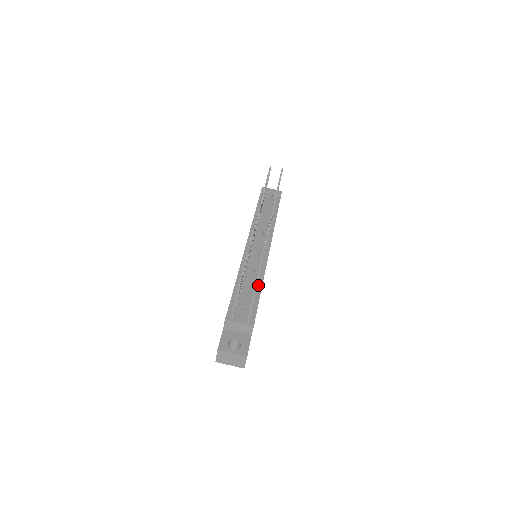
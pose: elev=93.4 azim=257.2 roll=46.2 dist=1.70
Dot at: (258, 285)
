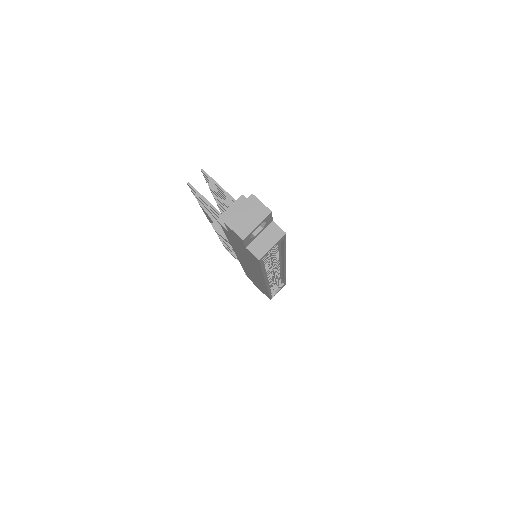
Dot at: occluded
